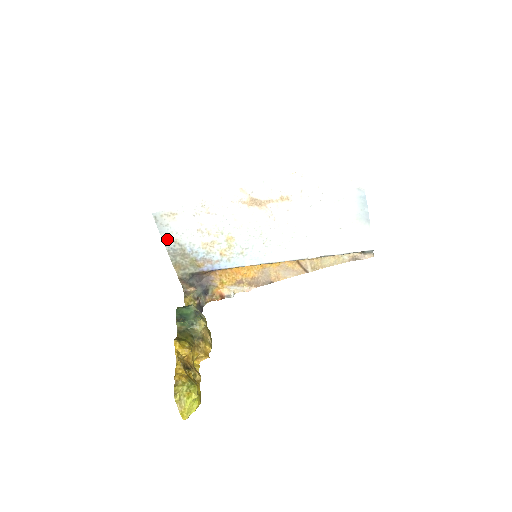
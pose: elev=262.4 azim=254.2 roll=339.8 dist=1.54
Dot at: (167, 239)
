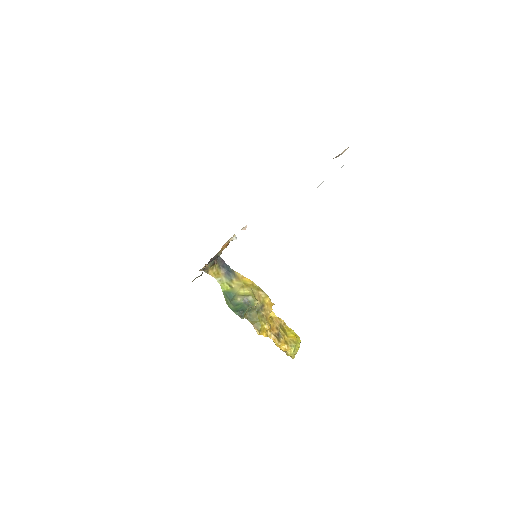
Dot at: occluded
